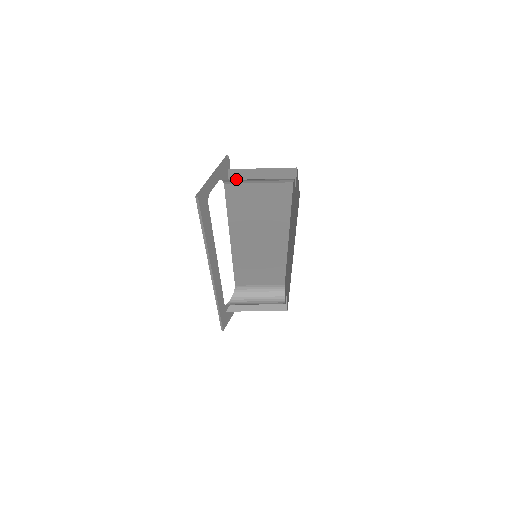
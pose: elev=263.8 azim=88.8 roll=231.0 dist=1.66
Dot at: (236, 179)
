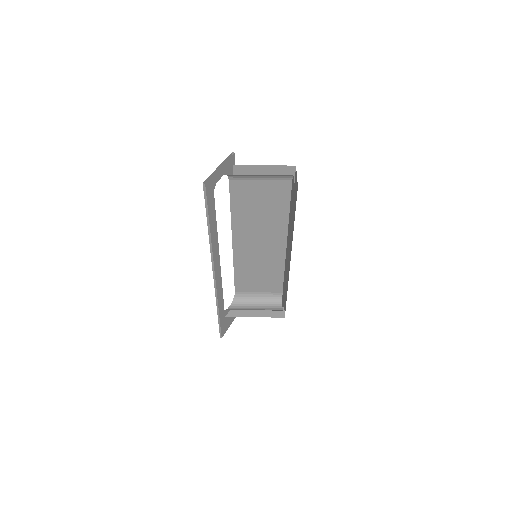
Dot at: (240, 176)
